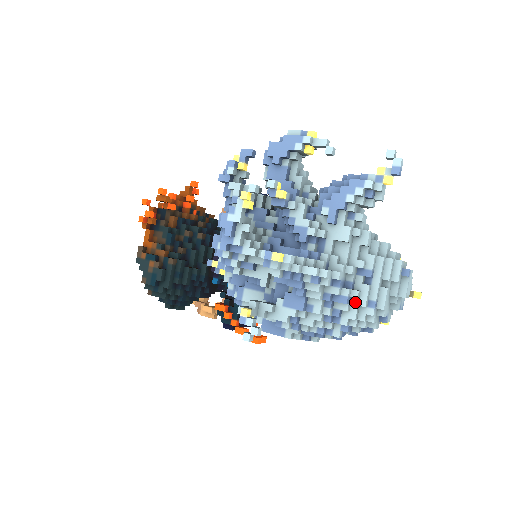
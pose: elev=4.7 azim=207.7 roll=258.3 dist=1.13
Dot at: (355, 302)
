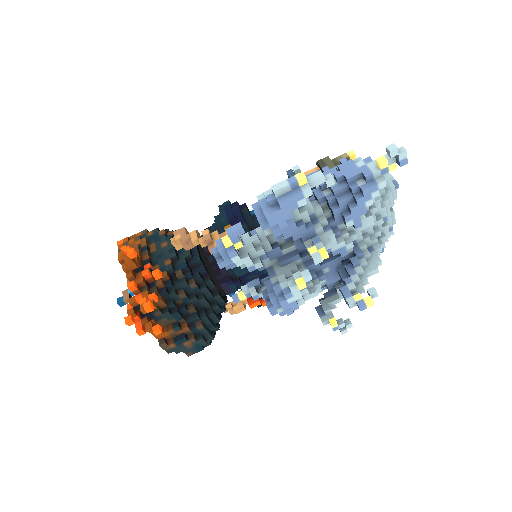
Dot at: occluded
